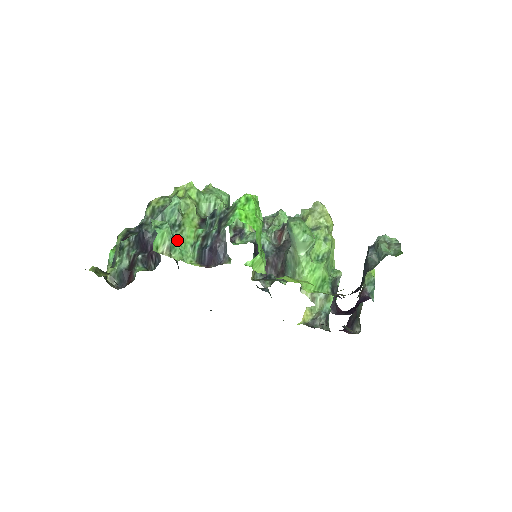
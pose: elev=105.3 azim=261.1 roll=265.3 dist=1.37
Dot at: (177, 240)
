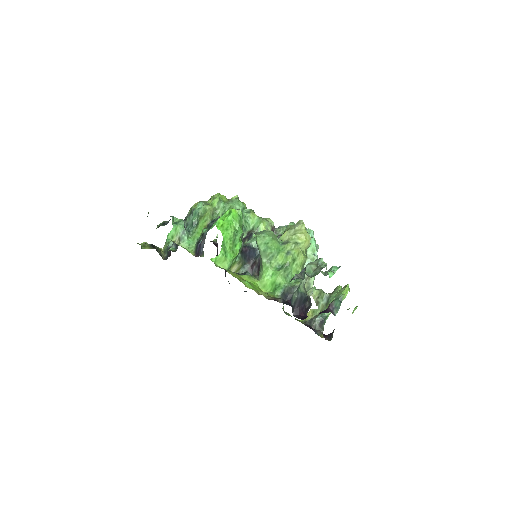
Dot at: (191, 234)
